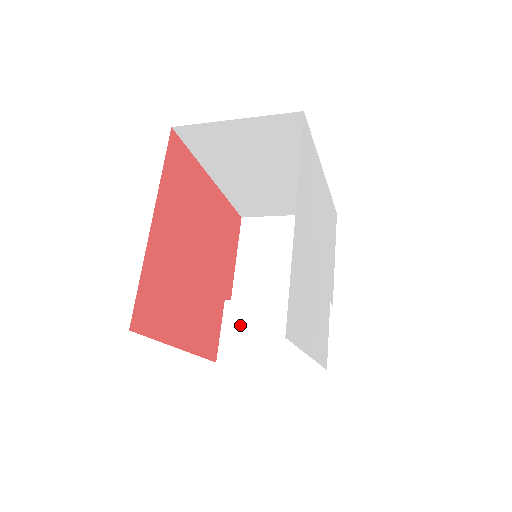
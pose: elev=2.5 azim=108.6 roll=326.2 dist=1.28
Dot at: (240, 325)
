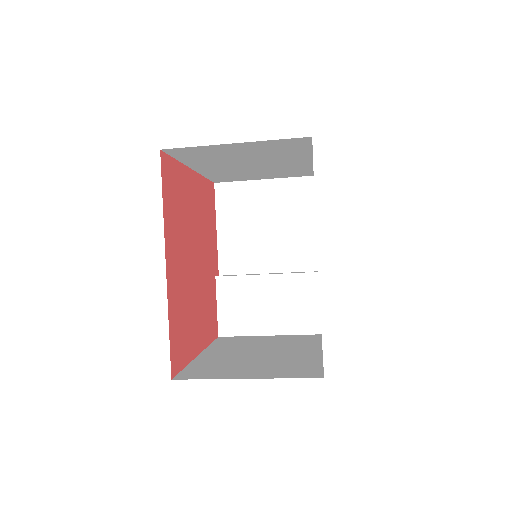
Dot at: (235, 300)
